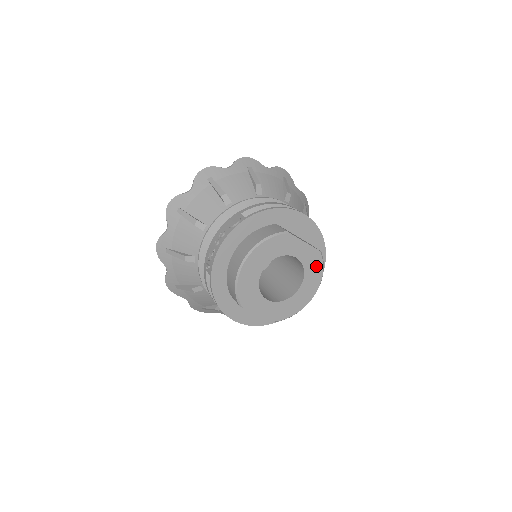
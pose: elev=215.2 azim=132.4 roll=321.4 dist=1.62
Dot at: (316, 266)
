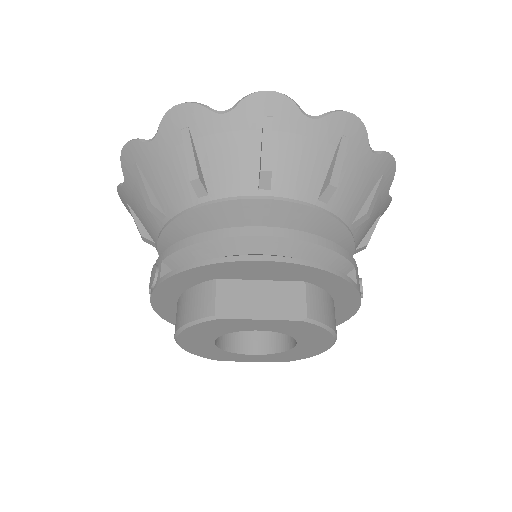
Dot at: (309, 330)
